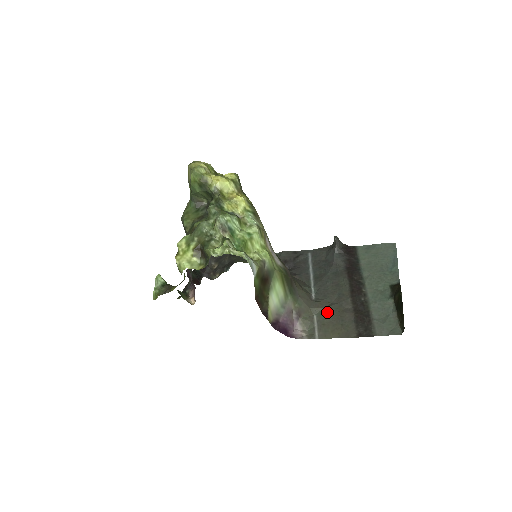
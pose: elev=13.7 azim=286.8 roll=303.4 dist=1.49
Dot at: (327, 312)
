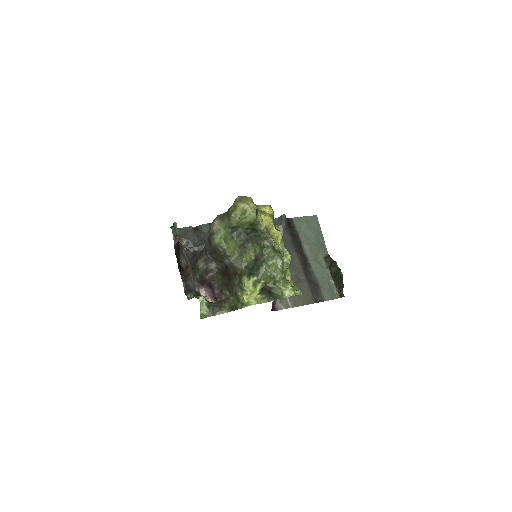
Dot at: occluded
